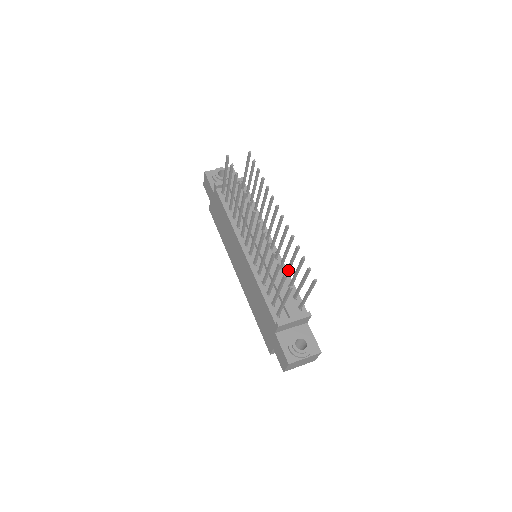
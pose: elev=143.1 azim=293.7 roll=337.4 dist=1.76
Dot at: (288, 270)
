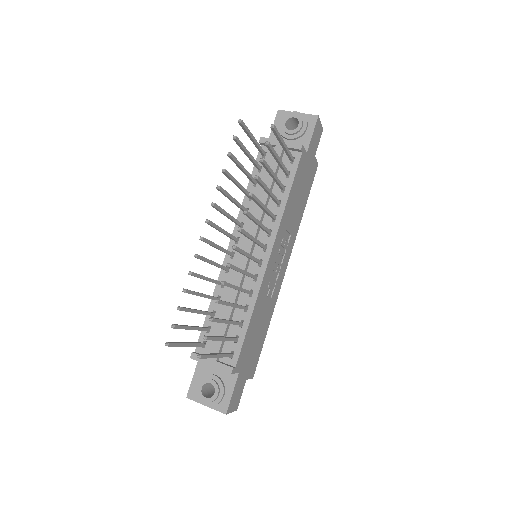
Dot at: occluded
